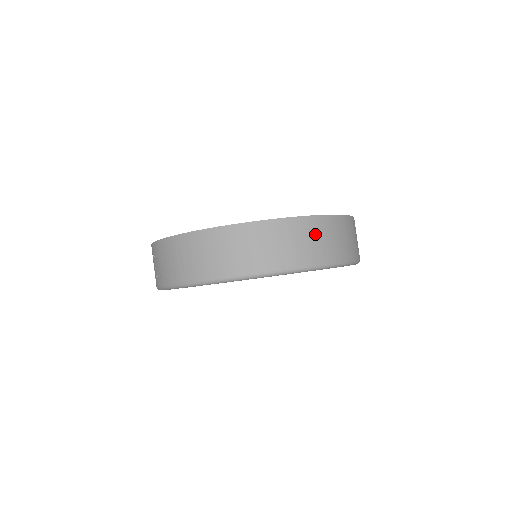
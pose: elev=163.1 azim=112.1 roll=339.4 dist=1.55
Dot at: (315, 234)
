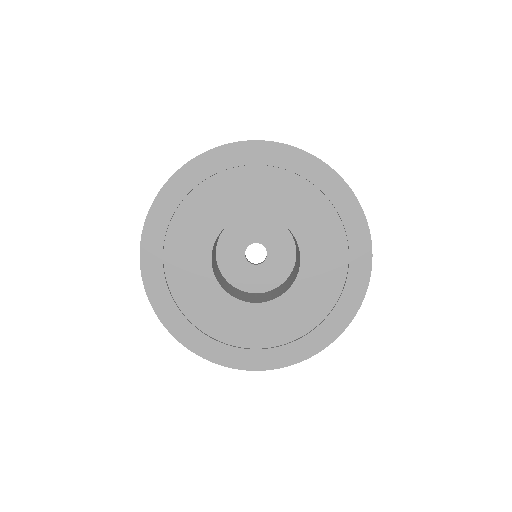
Dot at: occluded
